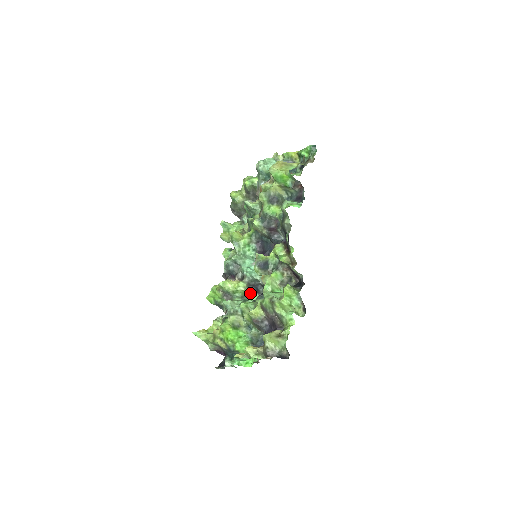
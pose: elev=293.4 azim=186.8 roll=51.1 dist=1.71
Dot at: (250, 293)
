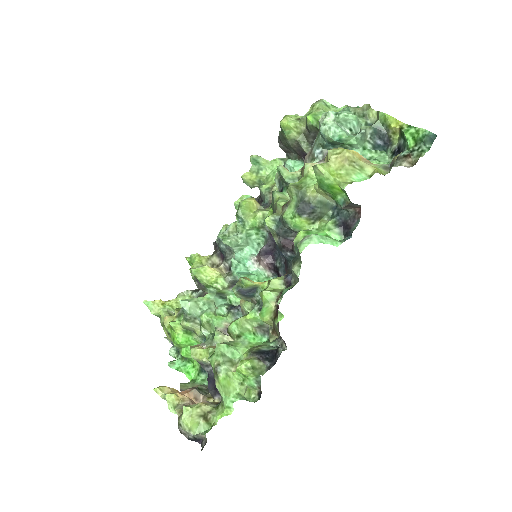
Dot at: (231, 292)
